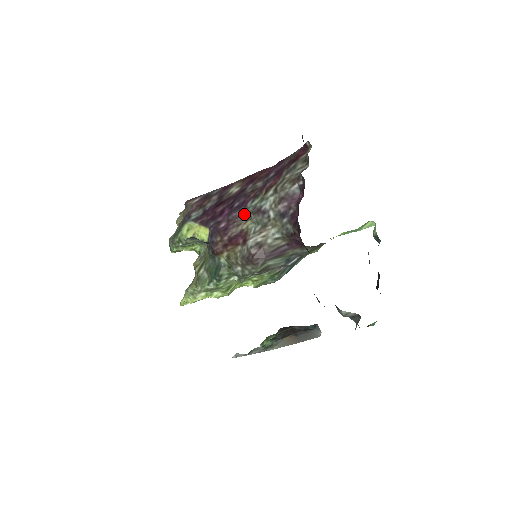
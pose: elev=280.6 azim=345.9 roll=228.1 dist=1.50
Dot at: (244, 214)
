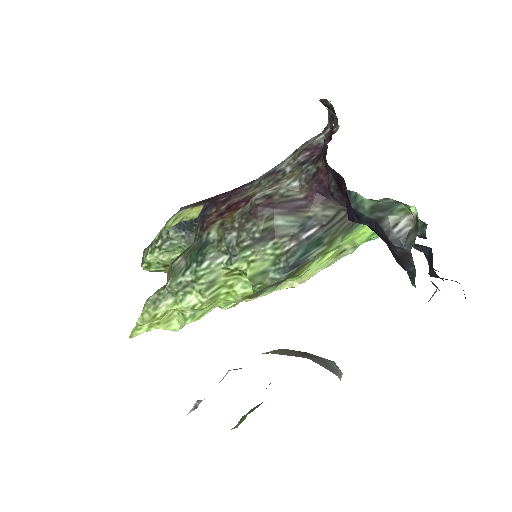
Dot at: (252, 186)
